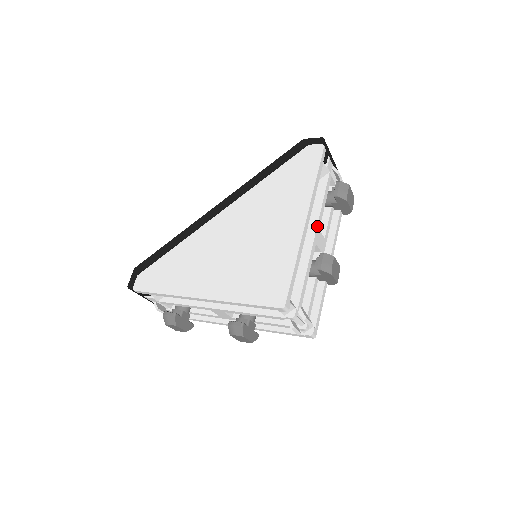
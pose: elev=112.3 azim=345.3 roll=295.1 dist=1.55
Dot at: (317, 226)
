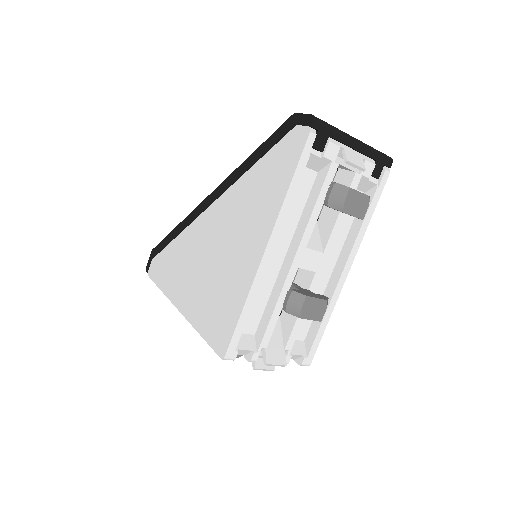
Dot at: (299, 245)
